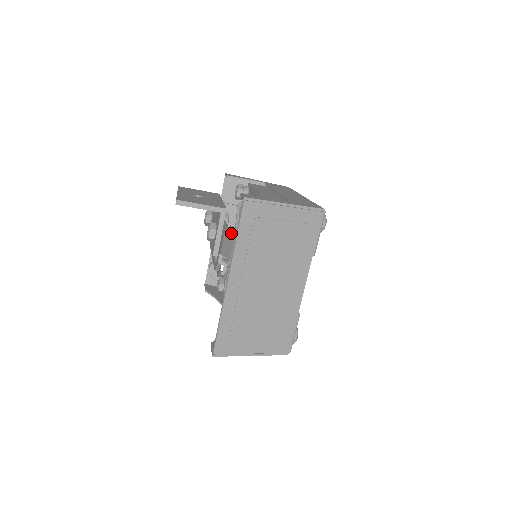
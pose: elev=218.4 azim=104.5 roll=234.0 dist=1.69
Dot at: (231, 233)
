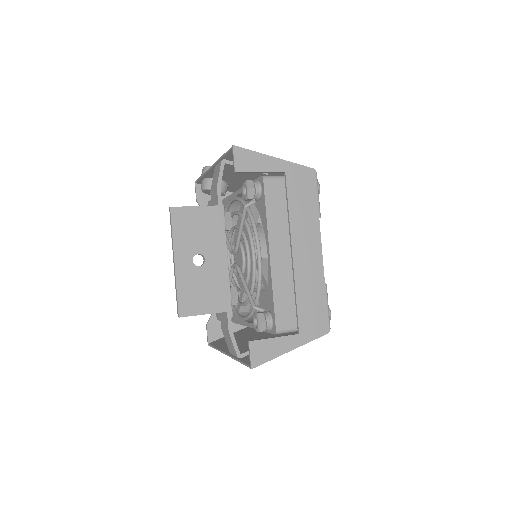
Dot at: (234, 347)
